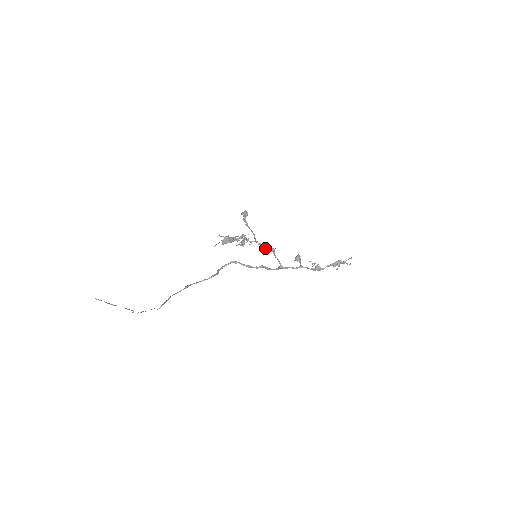
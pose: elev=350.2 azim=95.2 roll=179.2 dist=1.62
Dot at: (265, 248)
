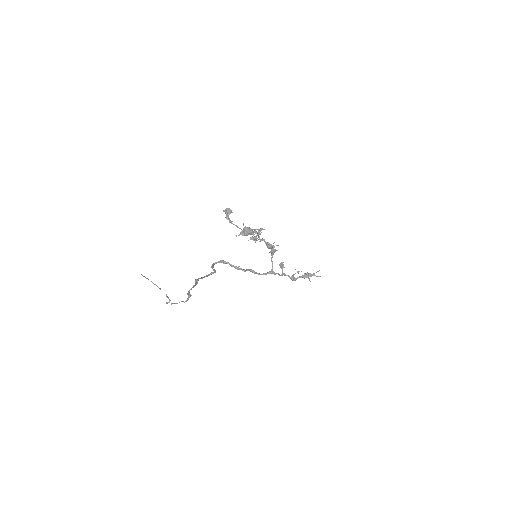
Dot at: (271, 248)
